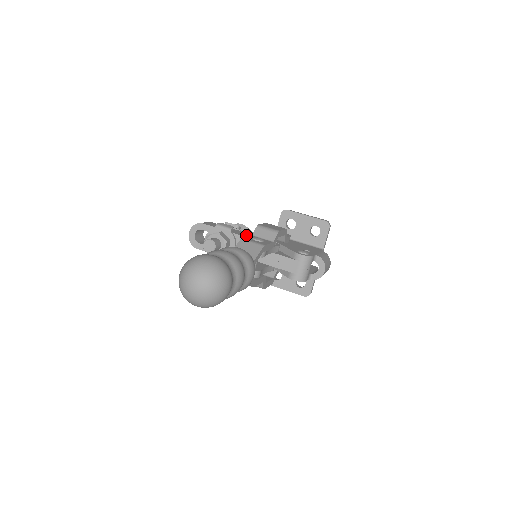
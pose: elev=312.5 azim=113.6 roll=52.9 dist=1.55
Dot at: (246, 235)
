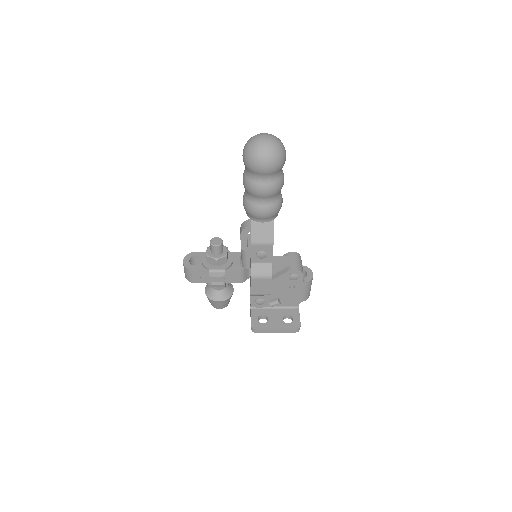
Dot at: occluded
